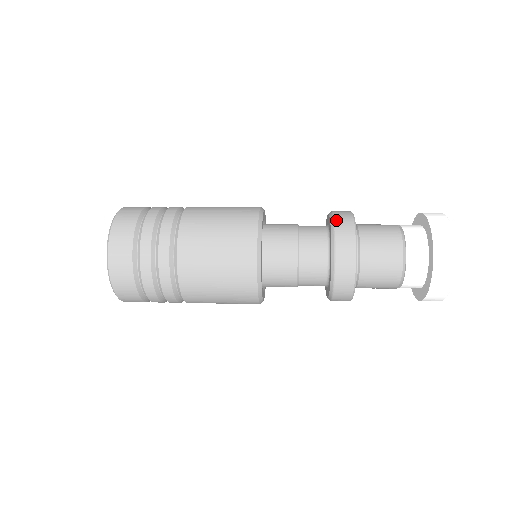
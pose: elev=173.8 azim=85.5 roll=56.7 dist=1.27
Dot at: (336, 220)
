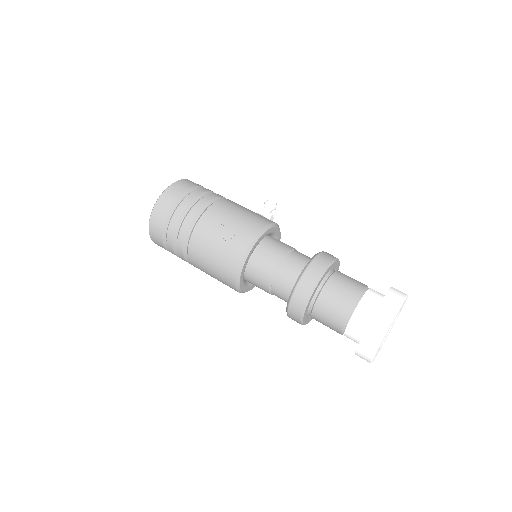
Dot at: (289, 313)
